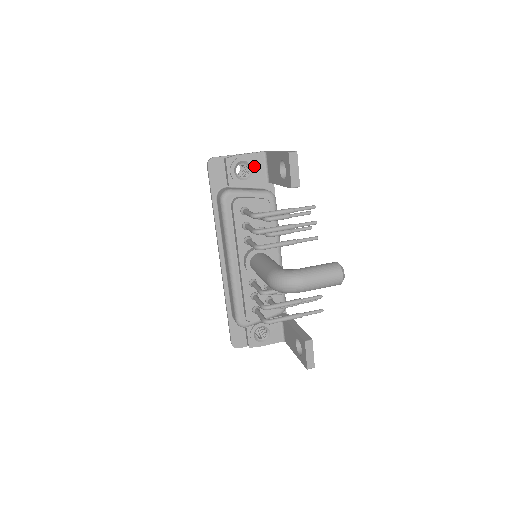
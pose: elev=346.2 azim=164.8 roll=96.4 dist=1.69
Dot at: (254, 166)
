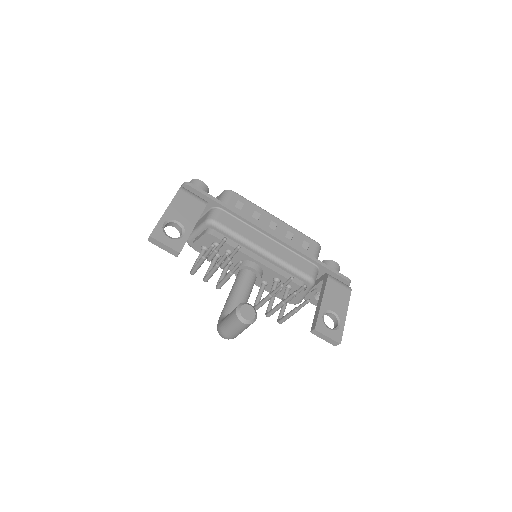
Dot at: occluded
